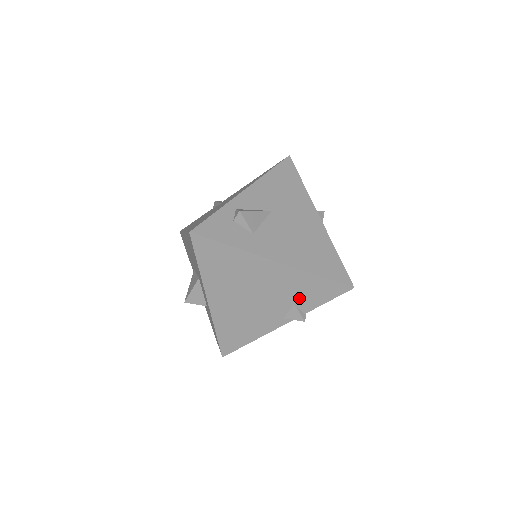
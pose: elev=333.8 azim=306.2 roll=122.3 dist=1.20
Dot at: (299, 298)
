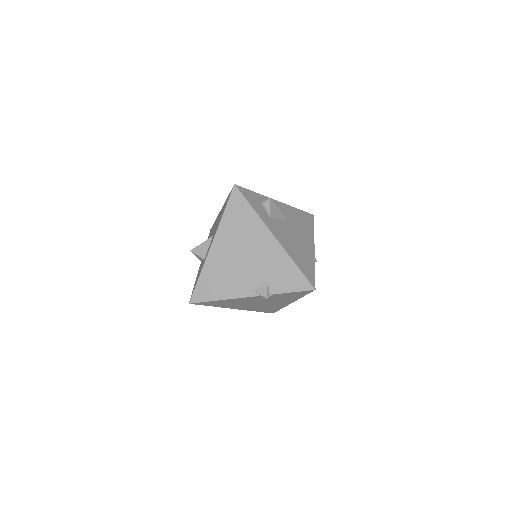
Dot at: (273, 277)
